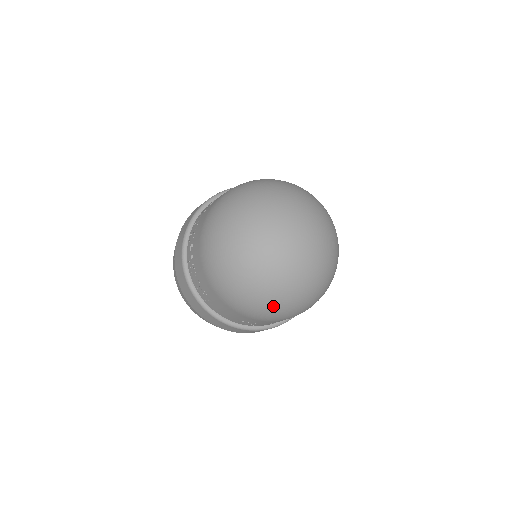
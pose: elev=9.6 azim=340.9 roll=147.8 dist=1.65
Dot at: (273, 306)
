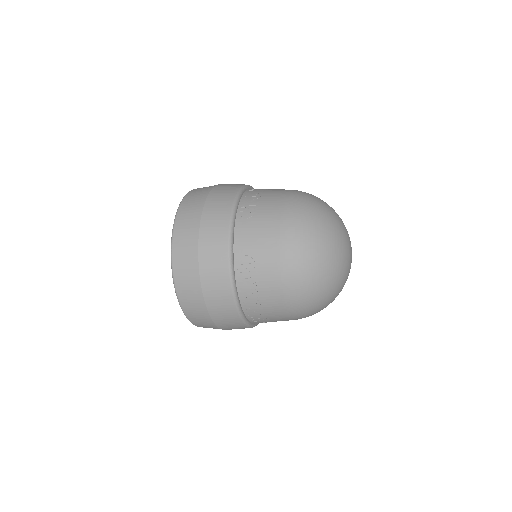
Dot at: occluded
